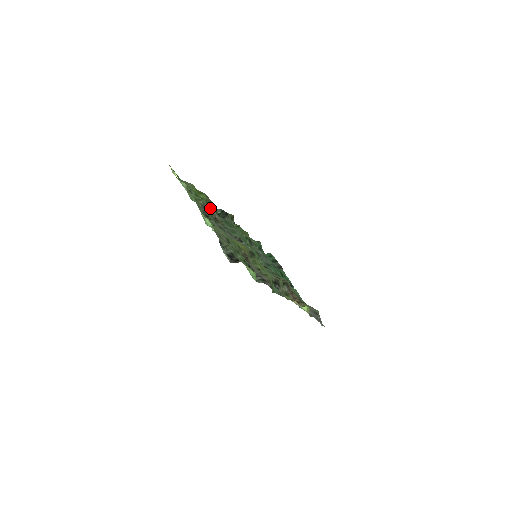
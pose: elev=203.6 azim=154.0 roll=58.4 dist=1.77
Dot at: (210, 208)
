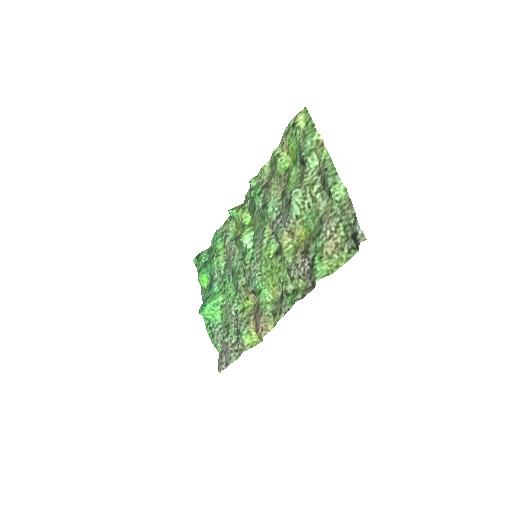
Dot at: (281, 178)
